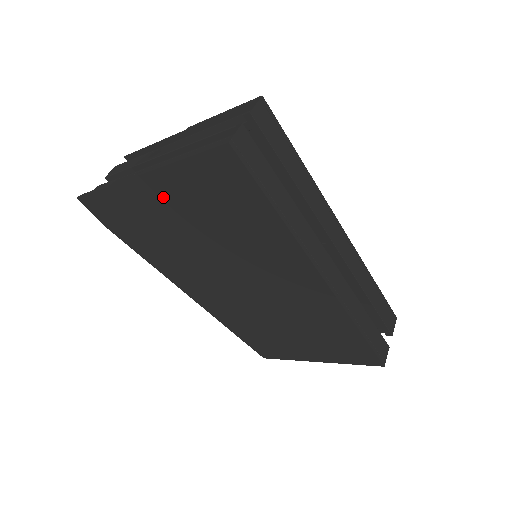
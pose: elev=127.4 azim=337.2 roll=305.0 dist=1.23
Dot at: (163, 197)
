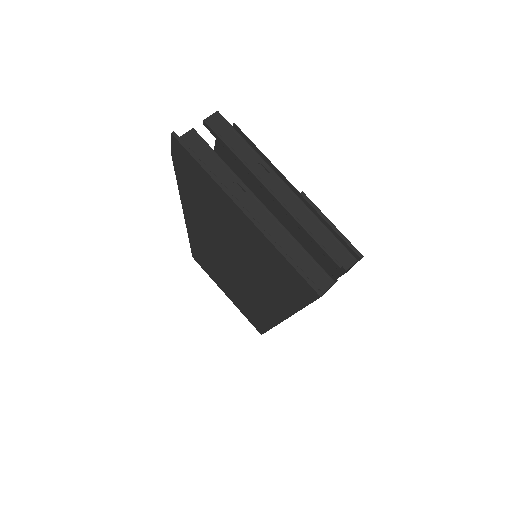
Dot at: (244, 228)
